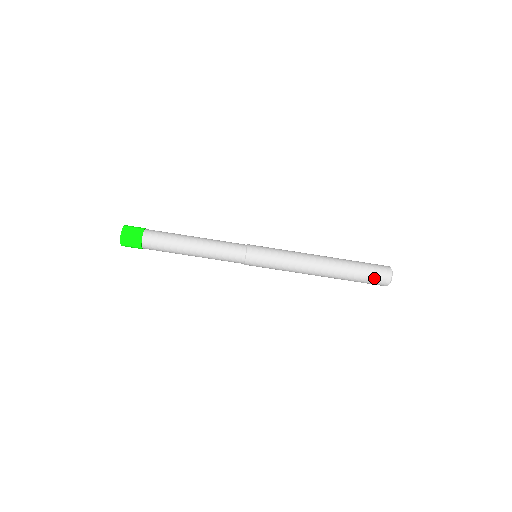
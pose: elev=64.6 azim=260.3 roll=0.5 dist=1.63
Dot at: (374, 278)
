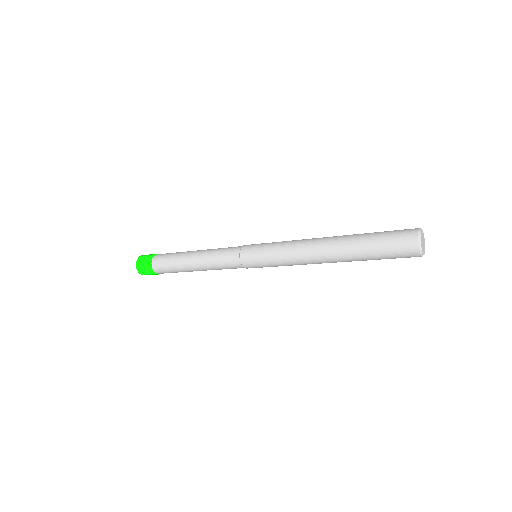
Dot at: (396, 257)
